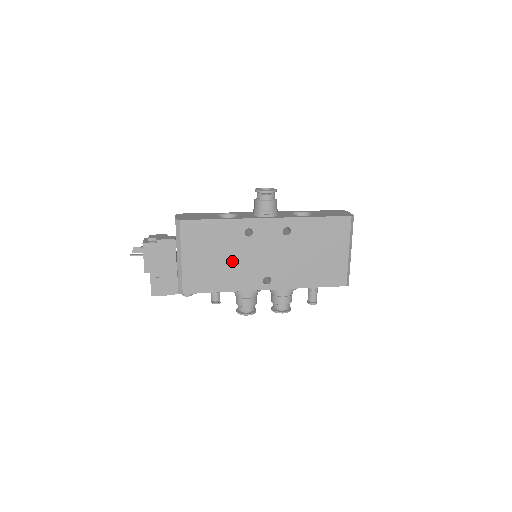
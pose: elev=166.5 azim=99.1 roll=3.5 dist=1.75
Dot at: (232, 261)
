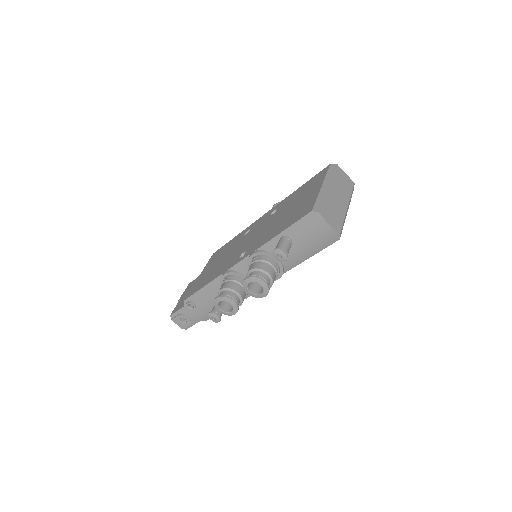
Dot at: occluded
